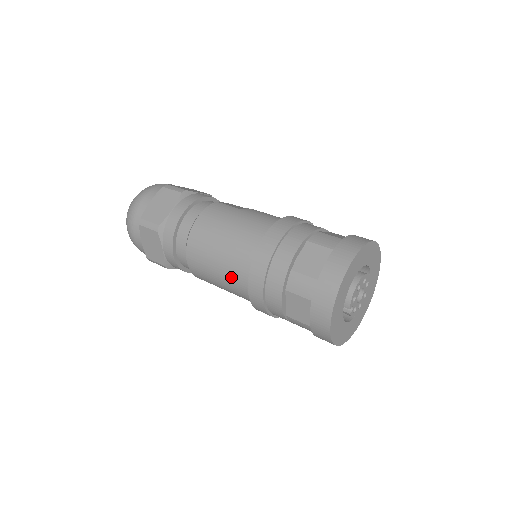
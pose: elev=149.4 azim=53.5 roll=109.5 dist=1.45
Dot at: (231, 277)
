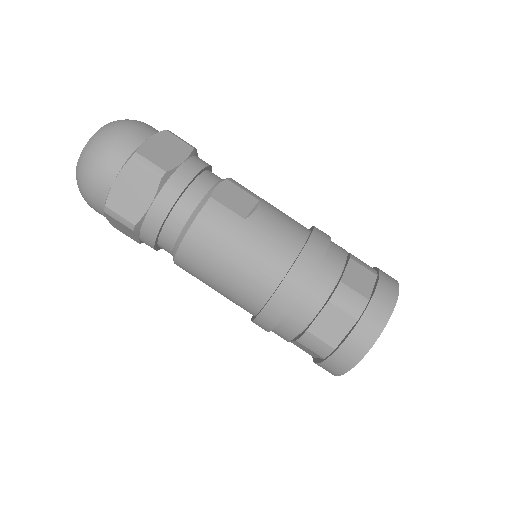
Dot at: (232, 300)
